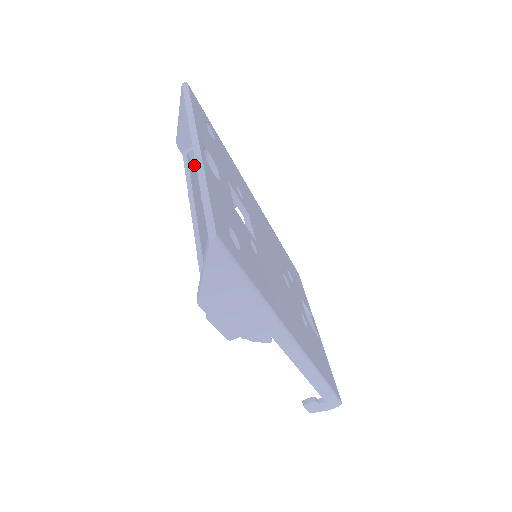
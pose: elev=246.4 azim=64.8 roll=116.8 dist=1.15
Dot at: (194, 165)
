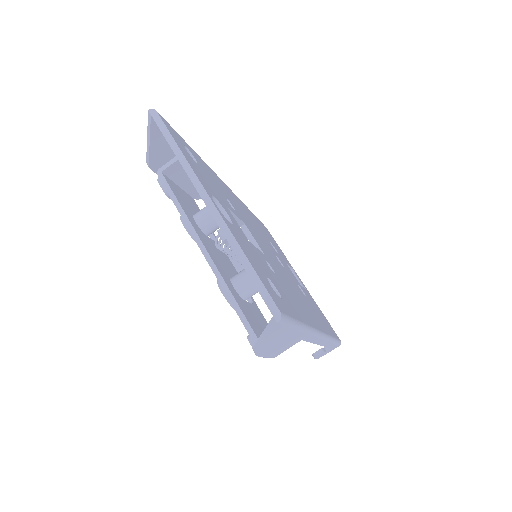
Dot at: (170, 181)
